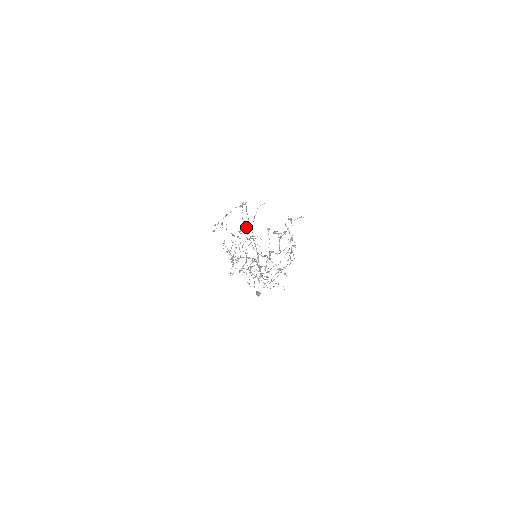
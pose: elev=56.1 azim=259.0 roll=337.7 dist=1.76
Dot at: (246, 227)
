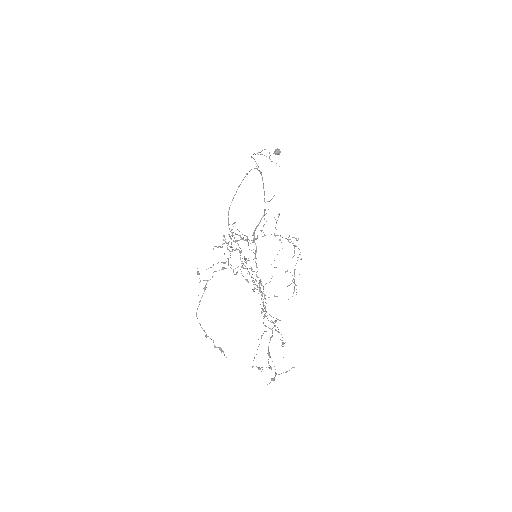
Dot at: occluded
